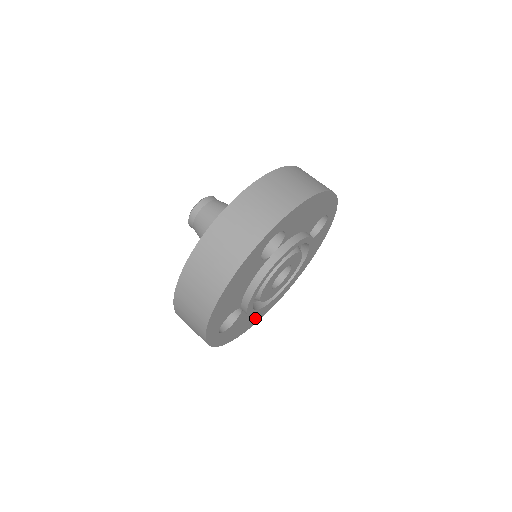
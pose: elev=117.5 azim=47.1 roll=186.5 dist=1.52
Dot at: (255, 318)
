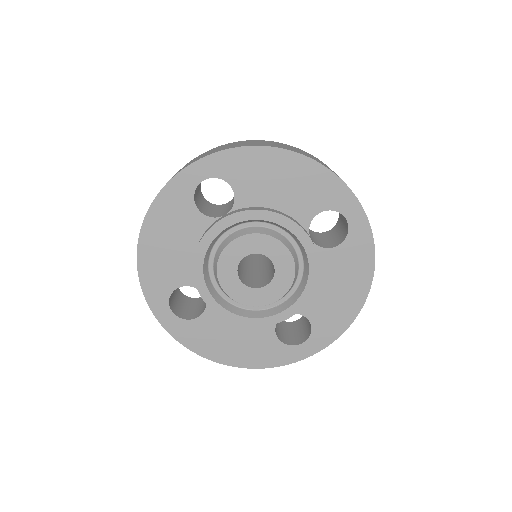
Dot at: (257, 352)
